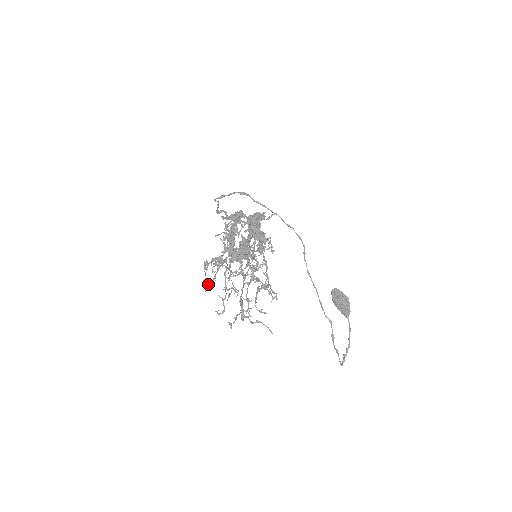
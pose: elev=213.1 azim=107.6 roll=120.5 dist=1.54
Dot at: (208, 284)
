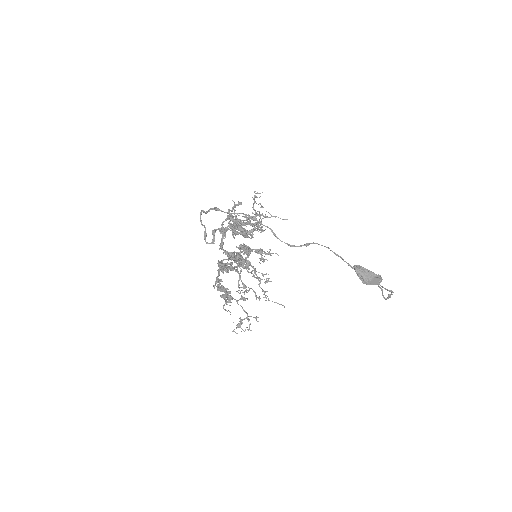
Dot at: (258, 224)
